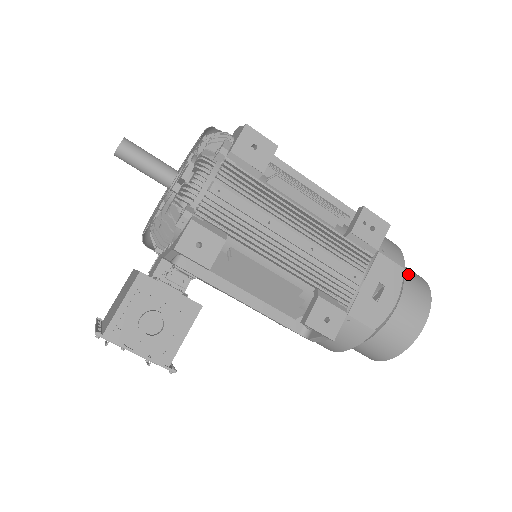
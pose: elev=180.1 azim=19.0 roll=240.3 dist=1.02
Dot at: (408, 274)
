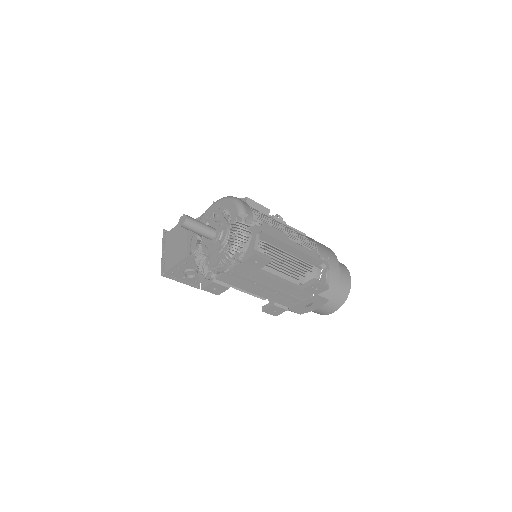
Dot at: (337, 292)
